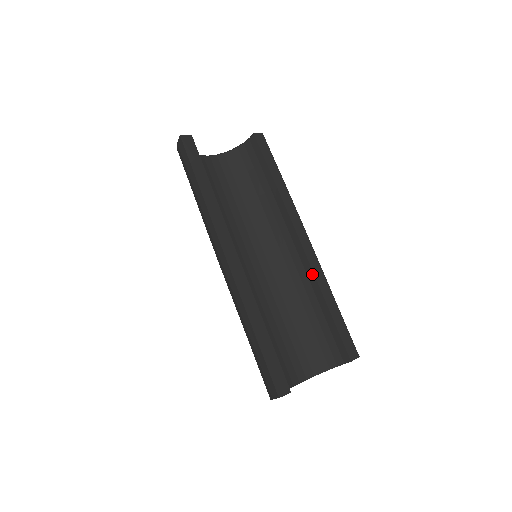
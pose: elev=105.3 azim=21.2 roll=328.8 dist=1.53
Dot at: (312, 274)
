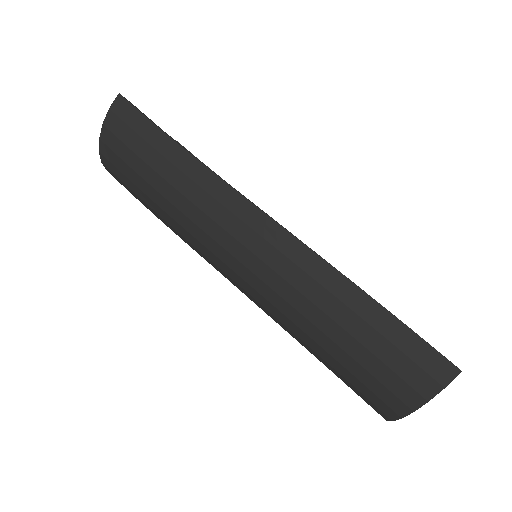
Dot at: occluded
